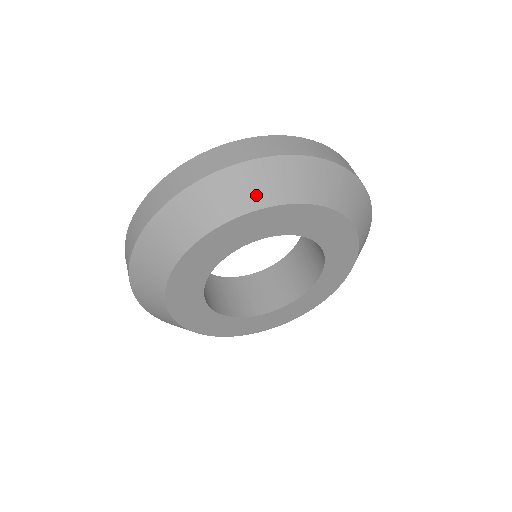
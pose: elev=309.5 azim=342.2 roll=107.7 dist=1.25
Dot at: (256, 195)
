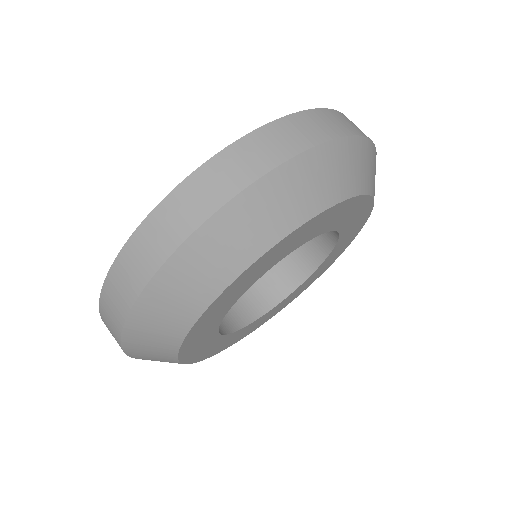
Dot at: (361, 177)
